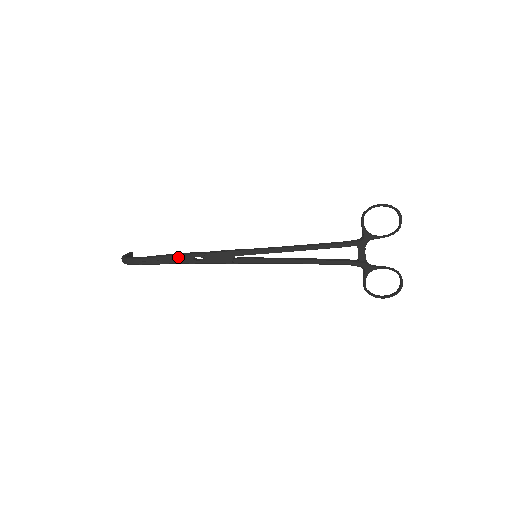
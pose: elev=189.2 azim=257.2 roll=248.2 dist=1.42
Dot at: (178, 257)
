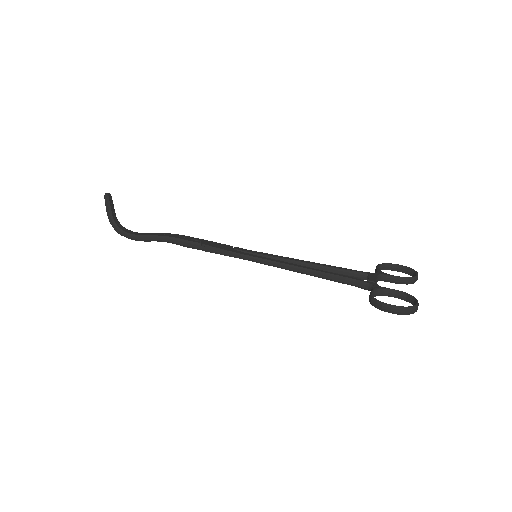
Dot at: (173, 243)
